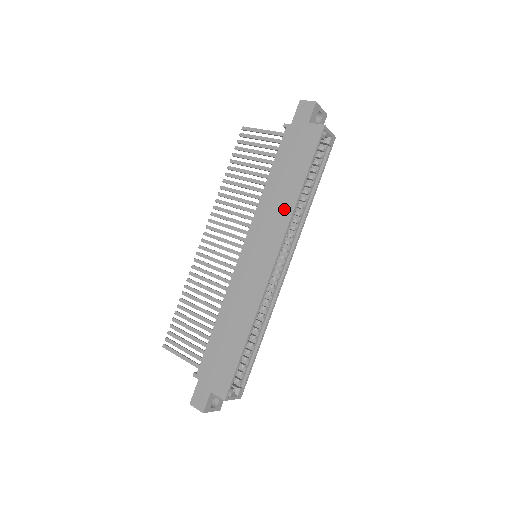
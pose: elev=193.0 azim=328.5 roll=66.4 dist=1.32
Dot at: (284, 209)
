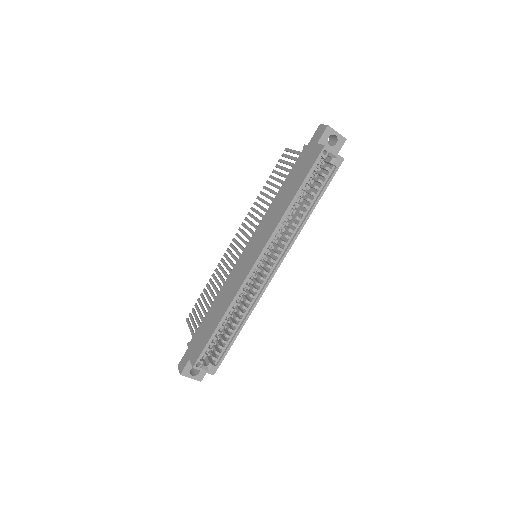
Dot at: (277, 216)
